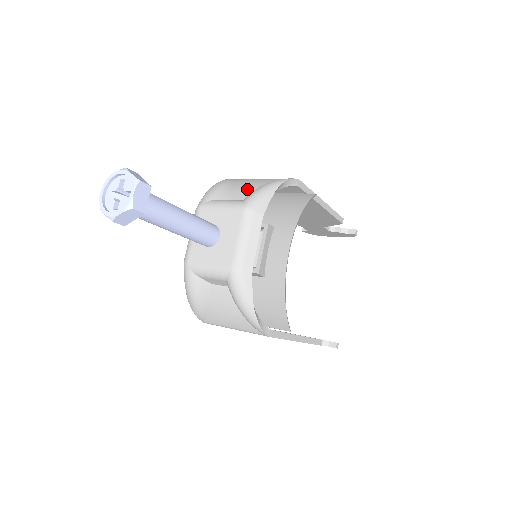
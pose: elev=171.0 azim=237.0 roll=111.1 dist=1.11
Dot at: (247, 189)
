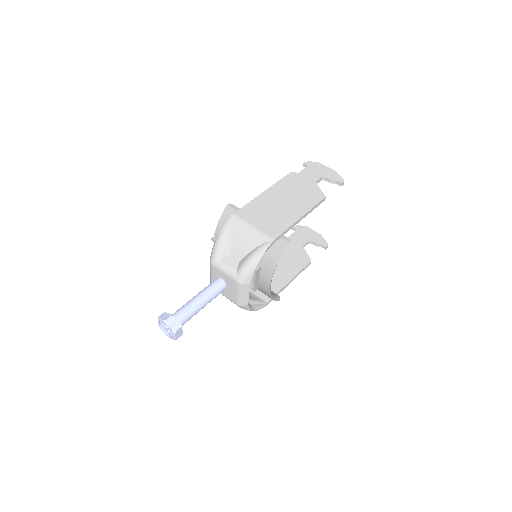
Dot at: (240, 247)
